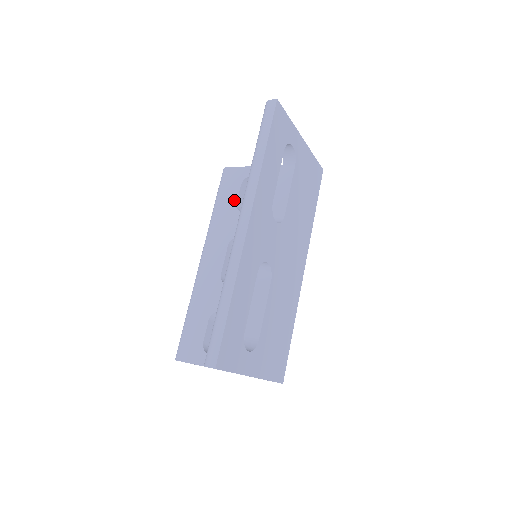
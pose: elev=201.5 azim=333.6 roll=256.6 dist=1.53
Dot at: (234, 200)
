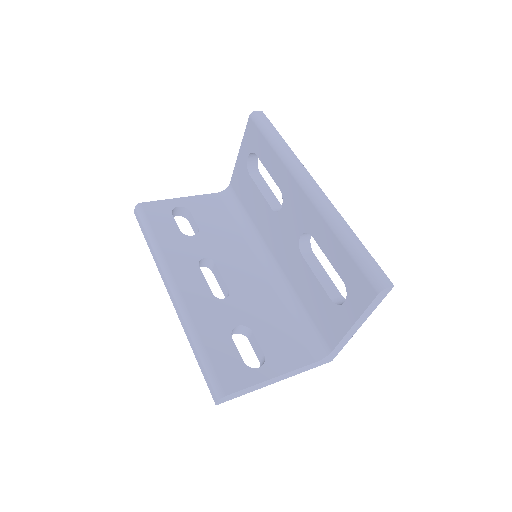
Dot at: (175, 228)
